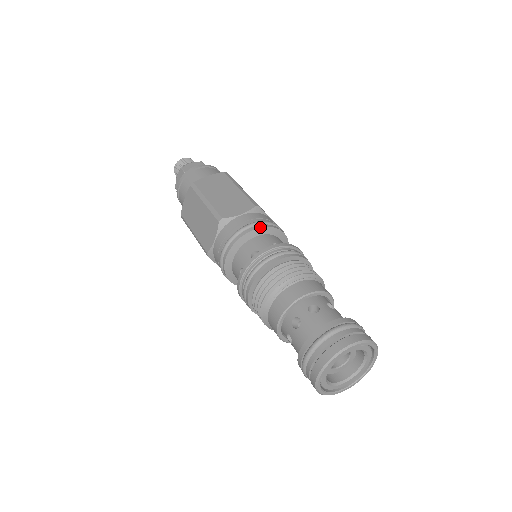
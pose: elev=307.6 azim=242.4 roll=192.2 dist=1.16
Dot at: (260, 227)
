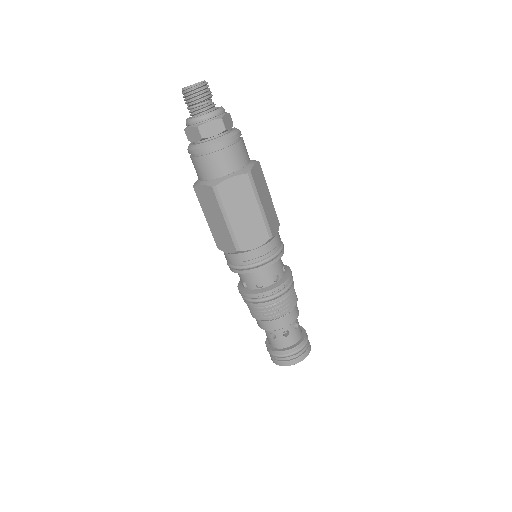
Dot at: occluded
